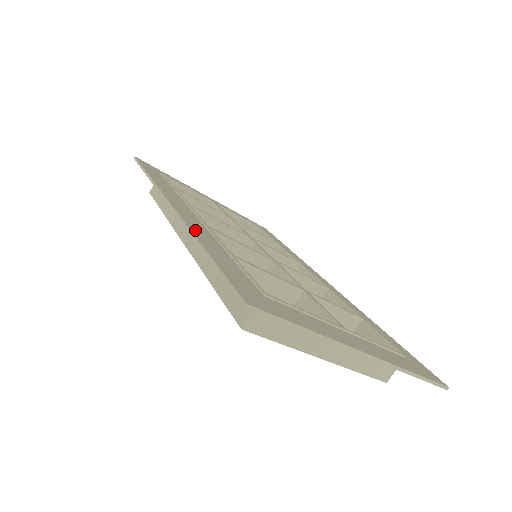
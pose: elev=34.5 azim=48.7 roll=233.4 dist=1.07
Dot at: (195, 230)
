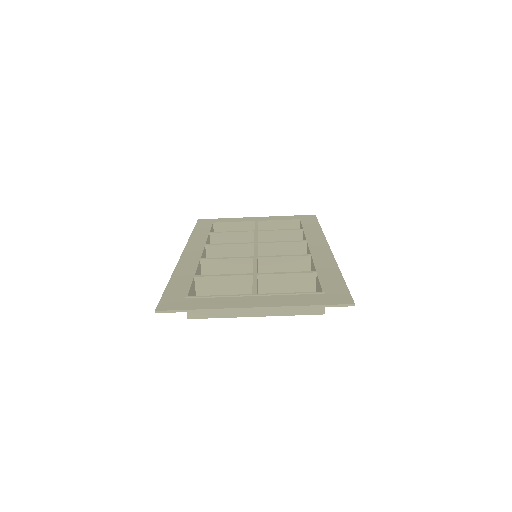
Dot at: (179, 269)
